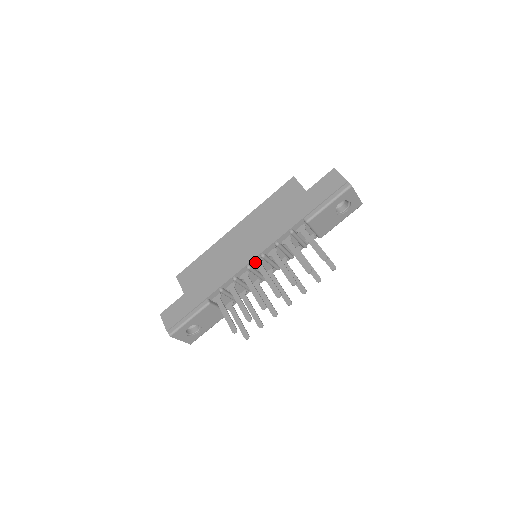
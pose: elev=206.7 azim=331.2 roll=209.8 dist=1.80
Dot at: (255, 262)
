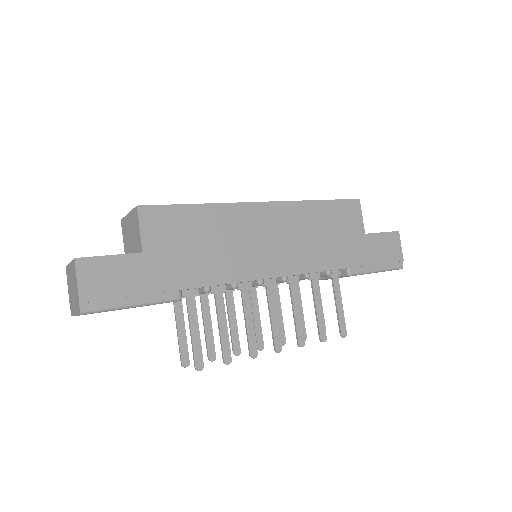
Dot at: occluded
